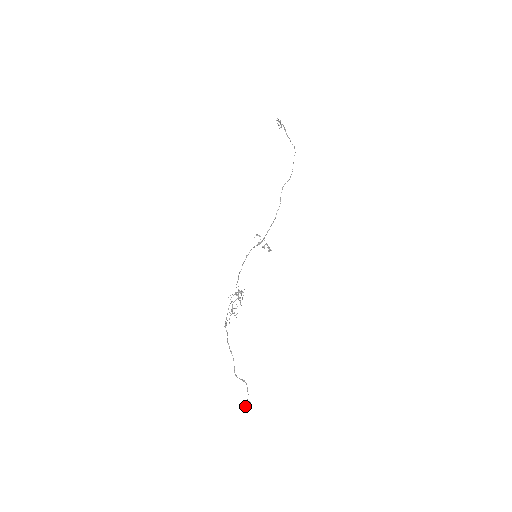
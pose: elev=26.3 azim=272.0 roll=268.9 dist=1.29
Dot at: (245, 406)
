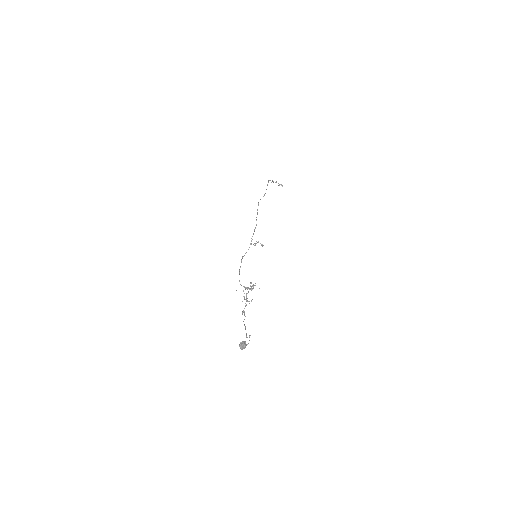
Dot at: (239, 345)
